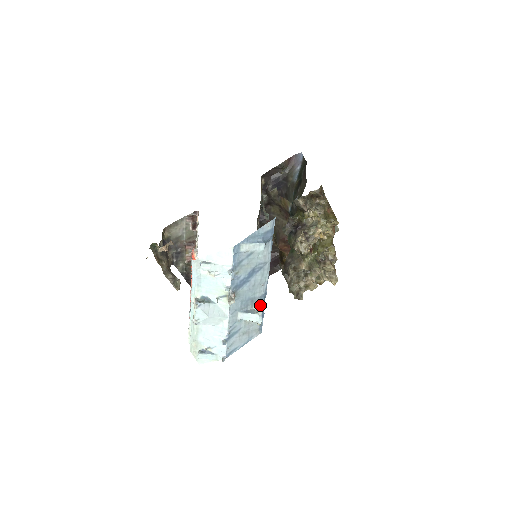
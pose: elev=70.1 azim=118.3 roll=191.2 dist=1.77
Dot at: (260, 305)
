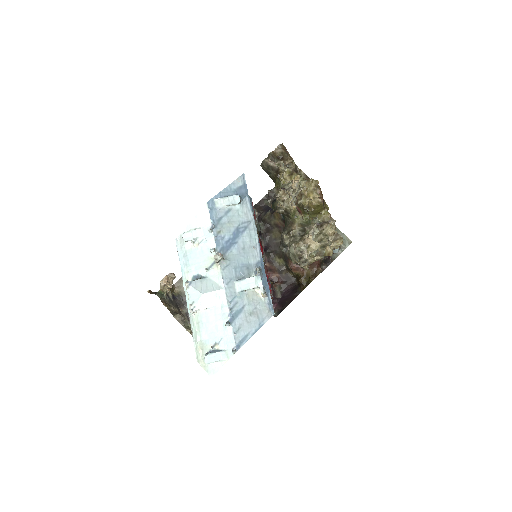
Dot at: (256, 268)
